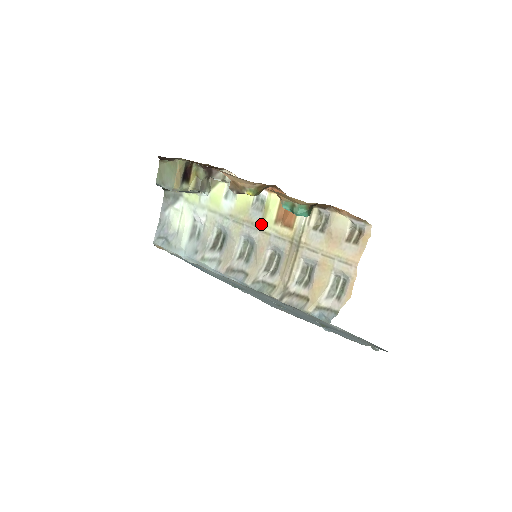
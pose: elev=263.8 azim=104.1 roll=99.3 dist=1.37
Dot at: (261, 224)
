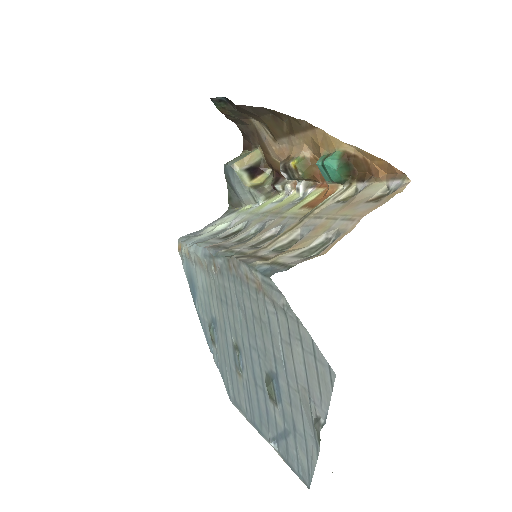
Dot at: (286, 211)
